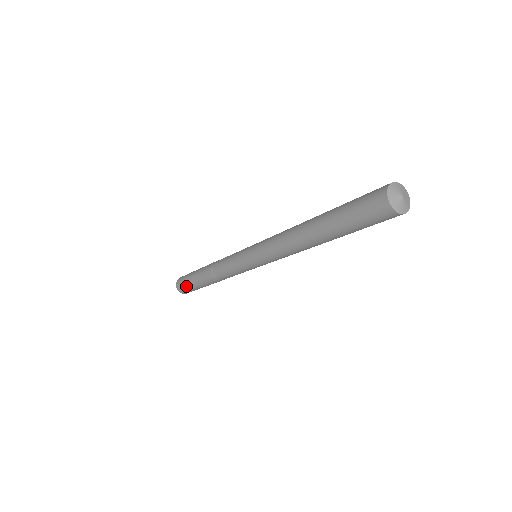
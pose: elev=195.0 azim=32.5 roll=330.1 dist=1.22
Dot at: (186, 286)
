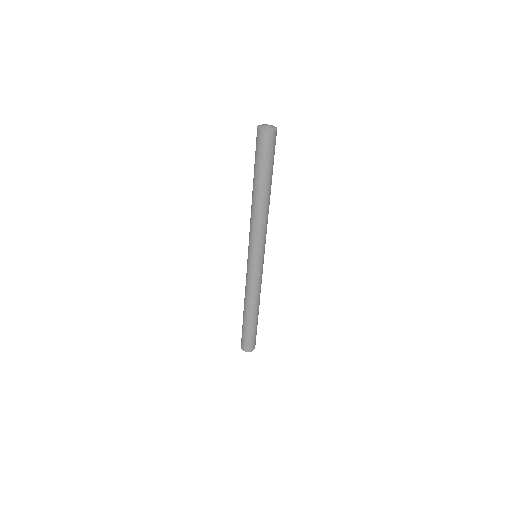
Dot at: (249, 340)
